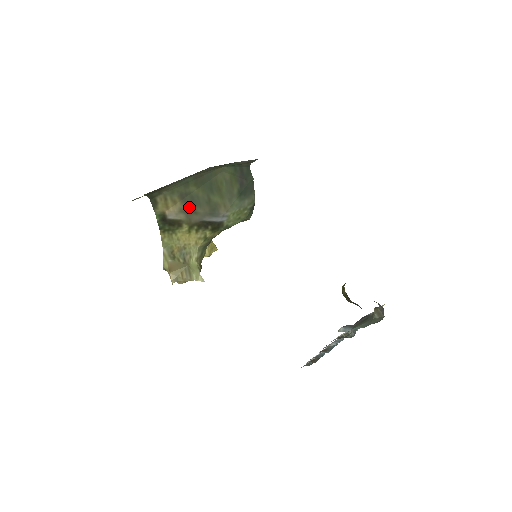
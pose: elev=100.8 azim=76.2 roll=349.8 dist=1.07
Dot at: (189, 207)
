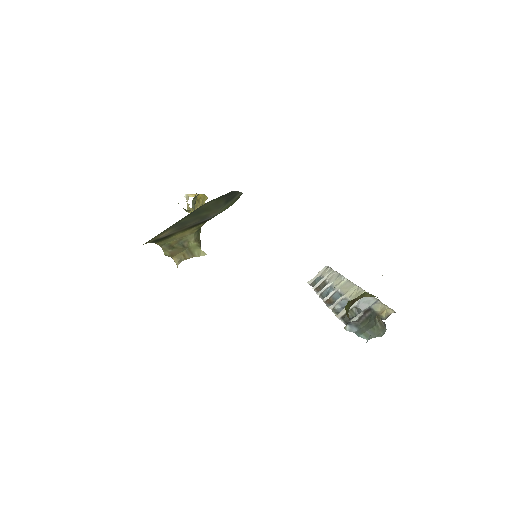
Dot at: (179, 227)
